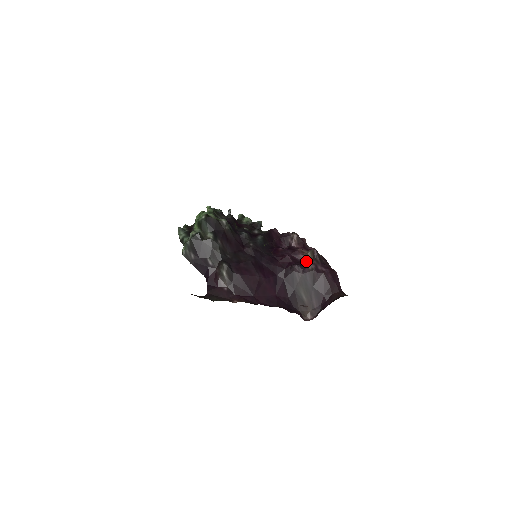
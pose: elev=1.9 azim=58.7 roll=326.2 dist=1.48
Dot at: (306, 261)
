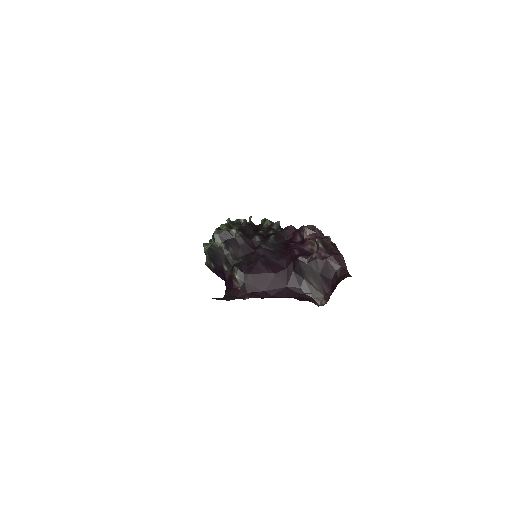
Dot at: (314, 250)
